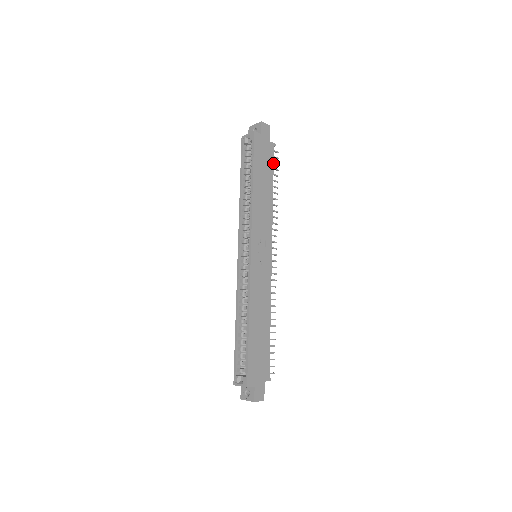
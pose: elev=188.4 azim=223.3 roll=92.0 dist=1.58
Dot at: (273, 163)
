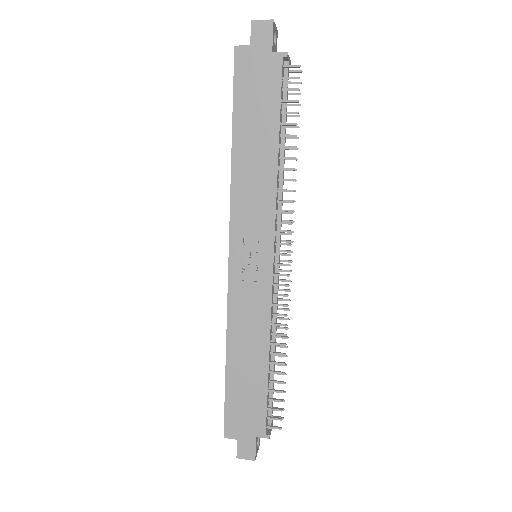
Dot at: (280, 93)
